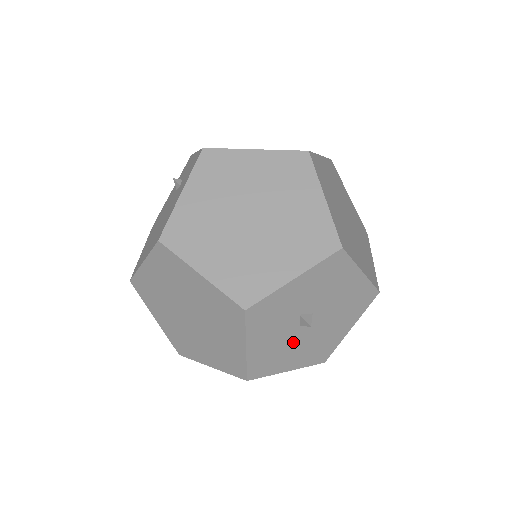
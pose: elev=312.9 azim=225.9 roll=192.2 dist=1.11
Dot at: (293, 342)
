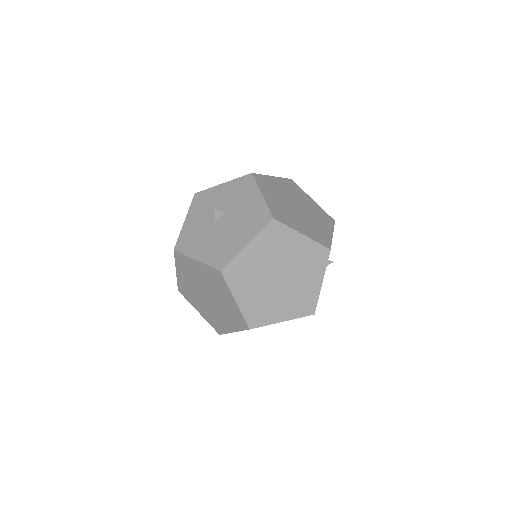
Dot at: (208, 232)
